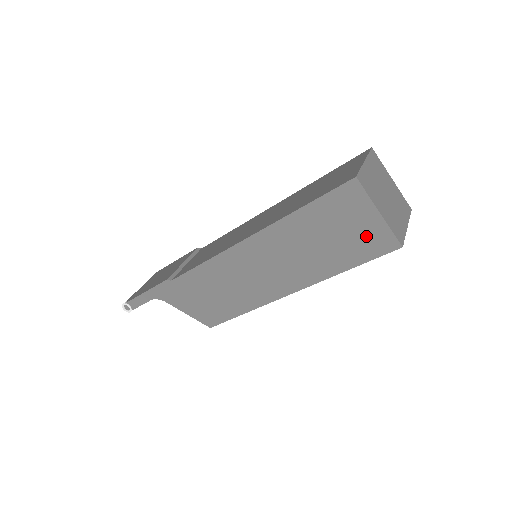
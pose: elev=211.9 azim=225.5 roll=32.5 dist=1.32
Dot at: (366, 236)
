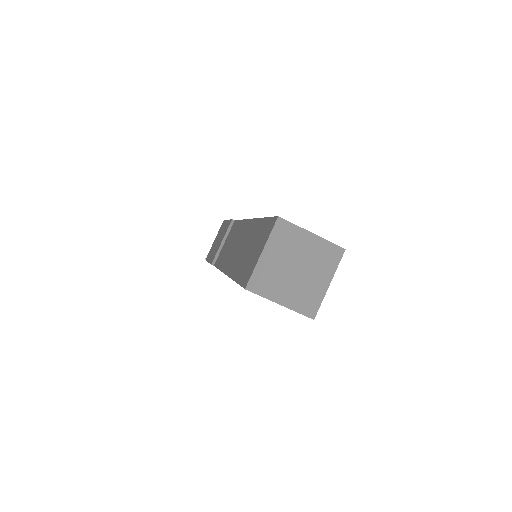
Dot at: occluded
